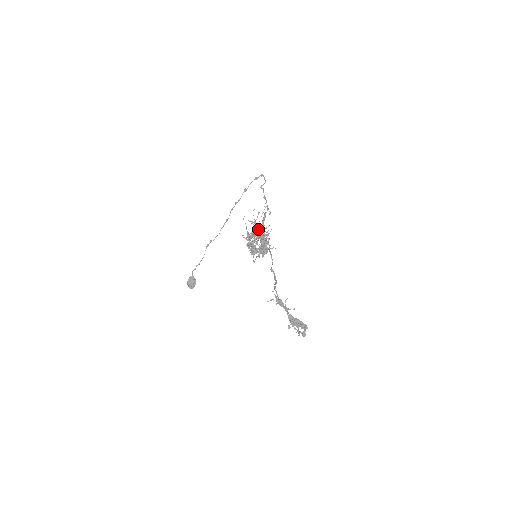
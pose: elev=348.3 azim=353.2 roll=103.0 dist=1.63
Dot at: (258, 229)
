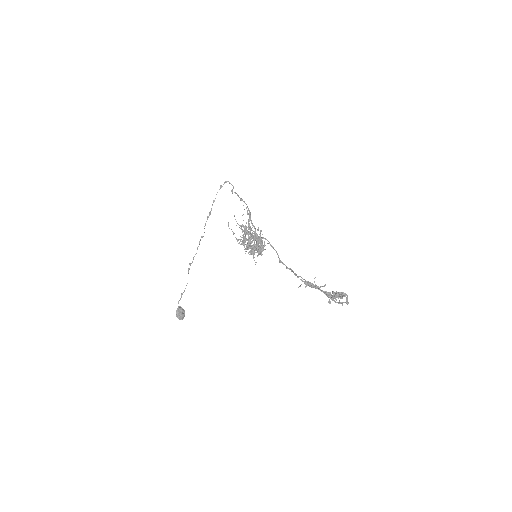
Dot at: occluded
